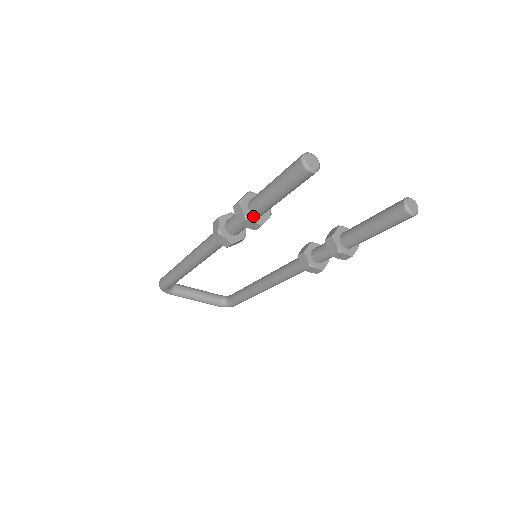
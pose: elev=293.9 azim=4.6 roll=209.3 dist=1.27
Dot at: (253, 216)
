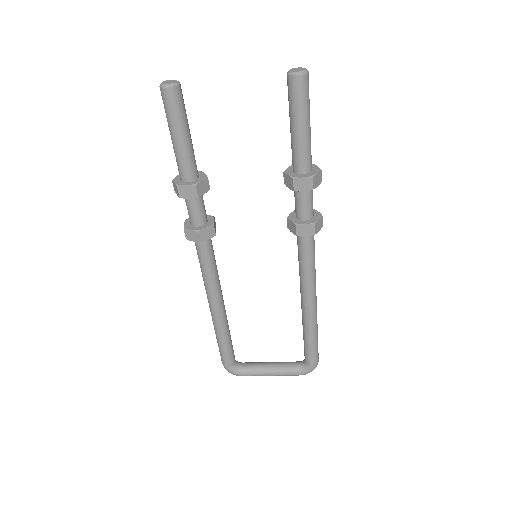
Dot at: (185, 183)
